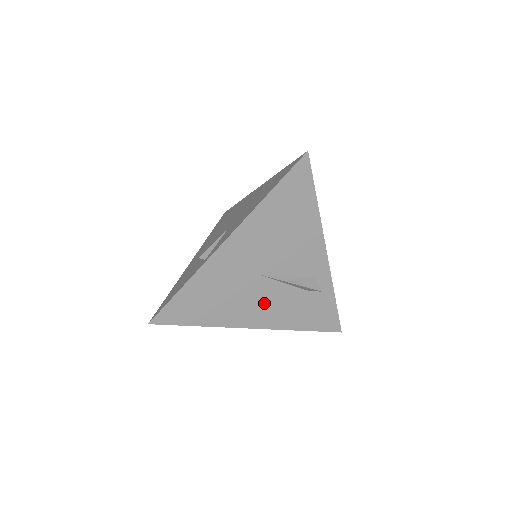
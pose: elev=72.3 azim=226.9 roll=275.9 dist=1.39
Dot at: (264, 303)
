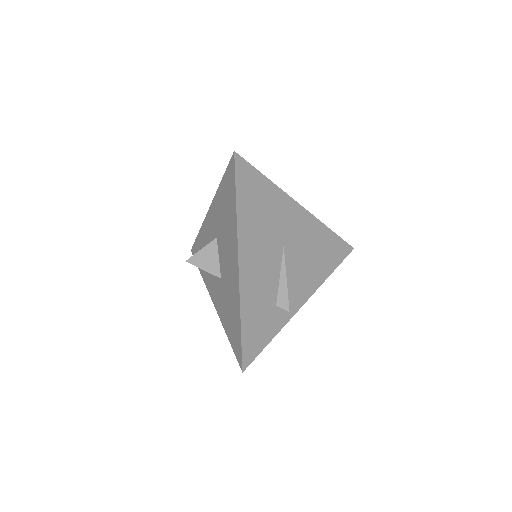
Dot at: (262, 264)
